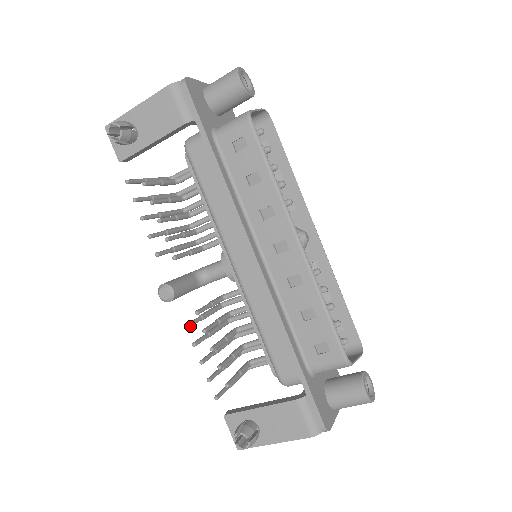
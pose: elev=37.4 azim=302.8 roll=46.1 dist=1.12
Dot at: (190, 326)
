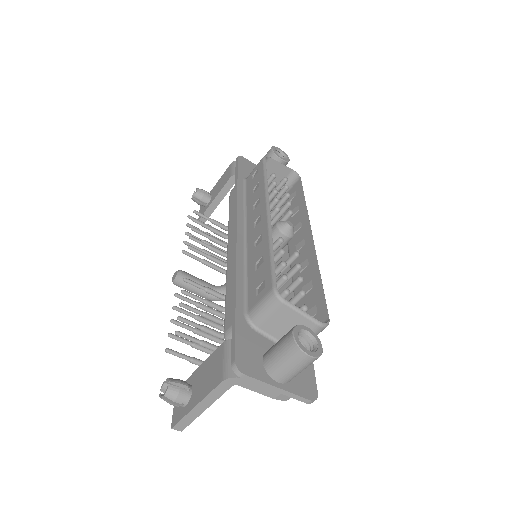
Dot at: (179, 296)
